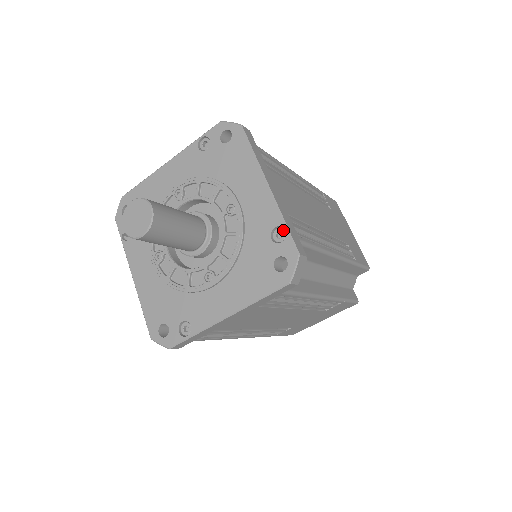
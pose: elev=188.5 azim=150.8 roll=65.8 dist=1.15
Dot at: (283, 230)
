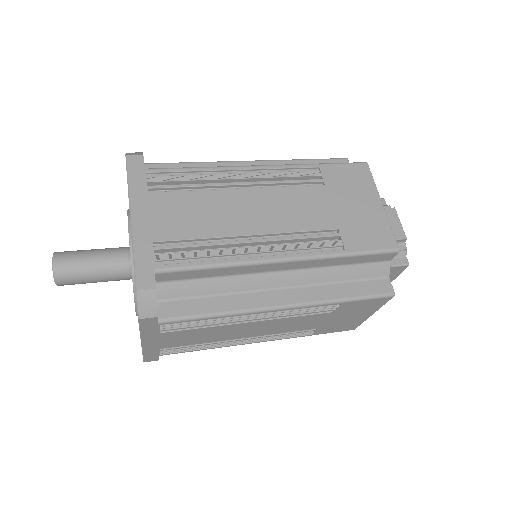
Dot at: (135, 264)
